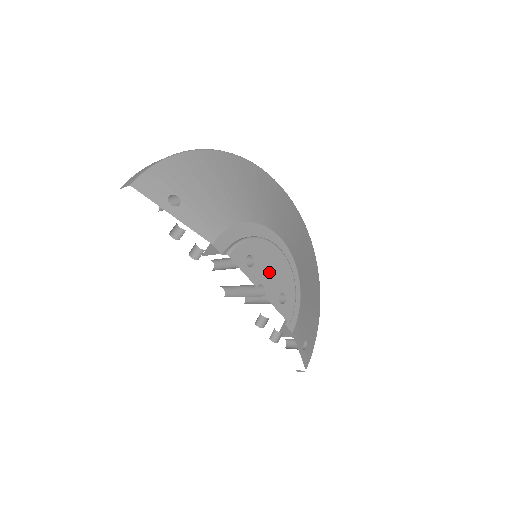
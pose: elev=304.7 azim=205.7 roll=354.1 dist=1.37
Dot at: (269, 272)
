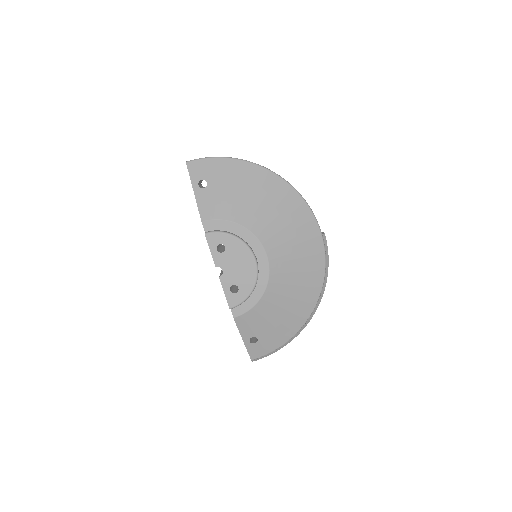
Dot at: (234, 265)
